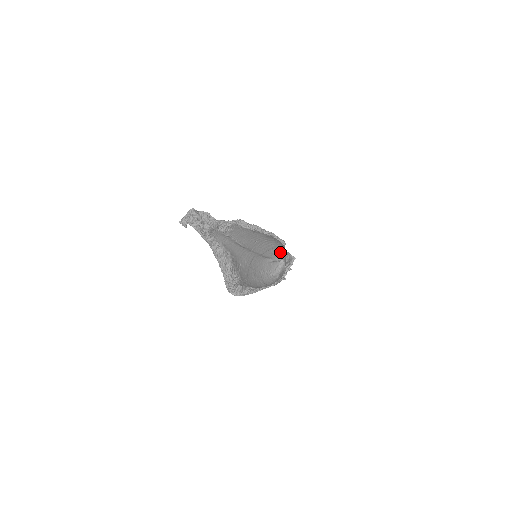
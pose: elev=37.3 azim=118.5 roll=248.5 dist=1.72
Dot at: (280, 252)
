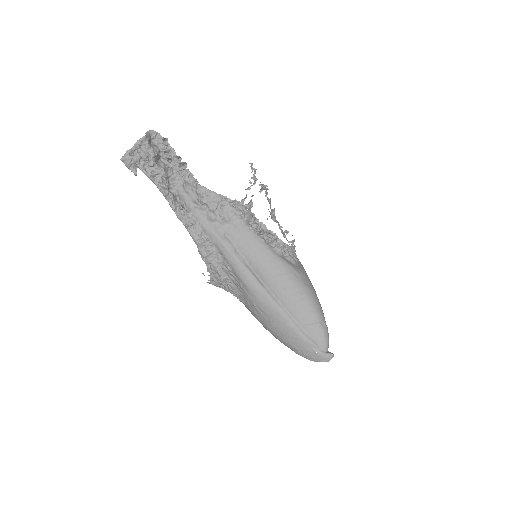
Dot at: (326, 334)
